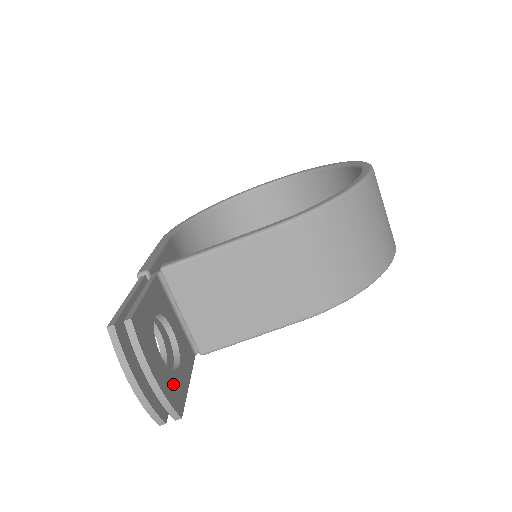
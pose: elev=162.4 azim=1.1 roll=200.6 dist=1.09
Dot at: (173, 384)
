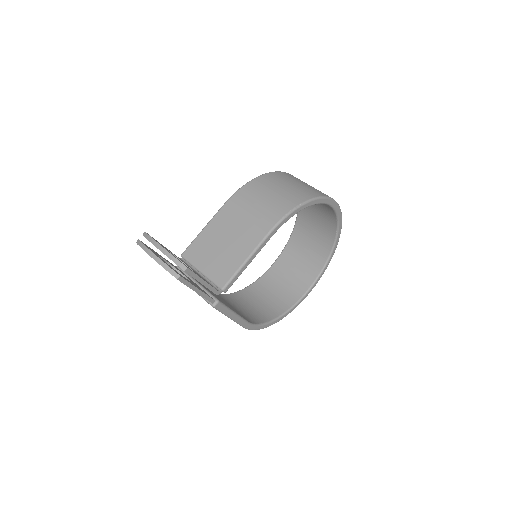
Dot at: occluded
